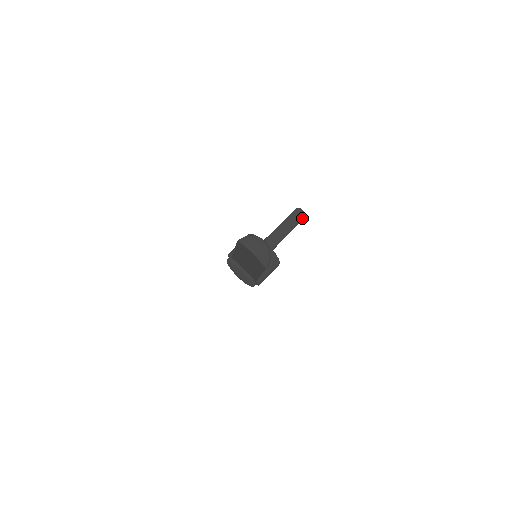
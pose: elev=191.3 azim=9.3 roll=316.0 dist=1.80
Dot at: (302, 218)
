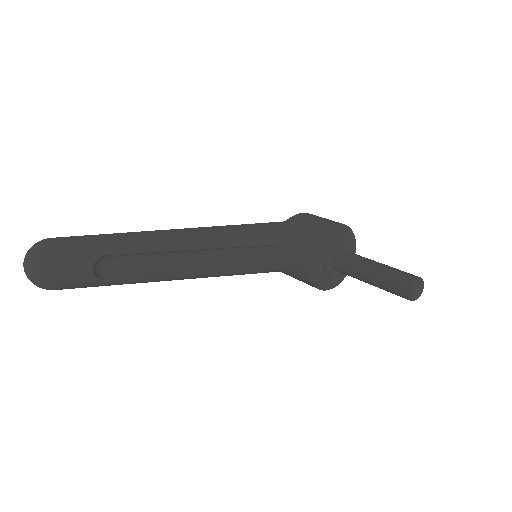
Dot at: (402, 296)
